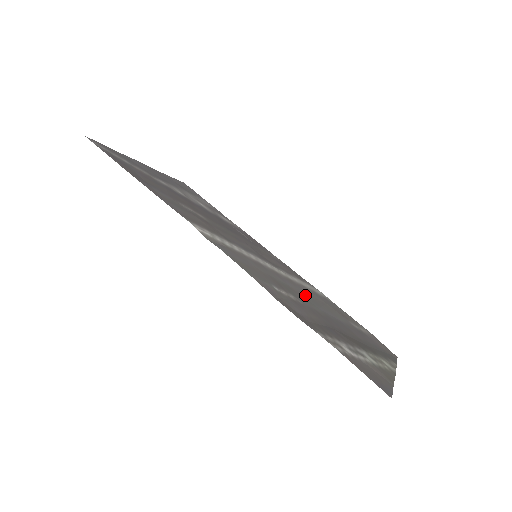
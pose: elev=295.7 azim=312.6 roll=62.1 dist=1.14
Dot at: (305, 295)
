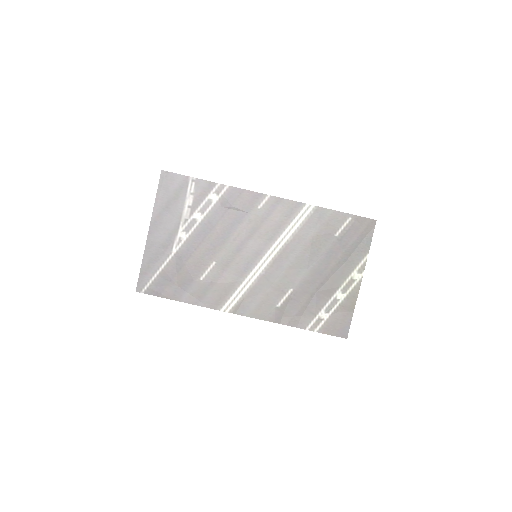
Dot at: (296, 262)
